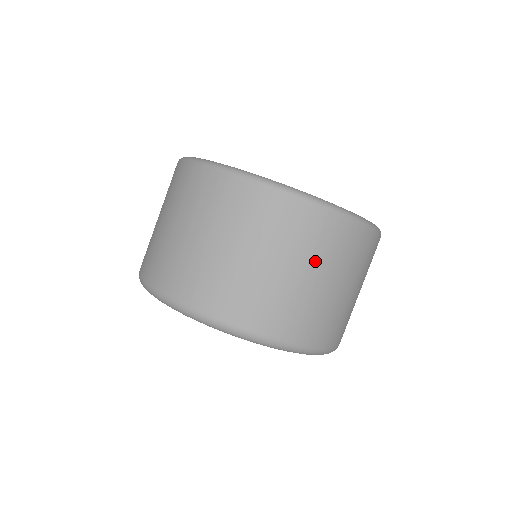
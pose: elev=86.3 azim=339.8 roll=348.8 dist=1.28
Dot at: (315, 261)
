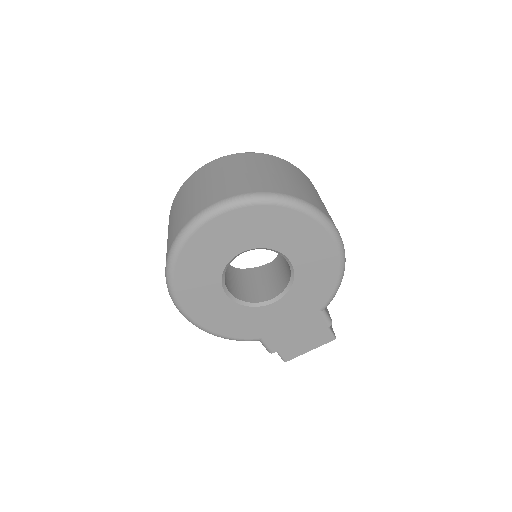
Dot at: (224, 171)
